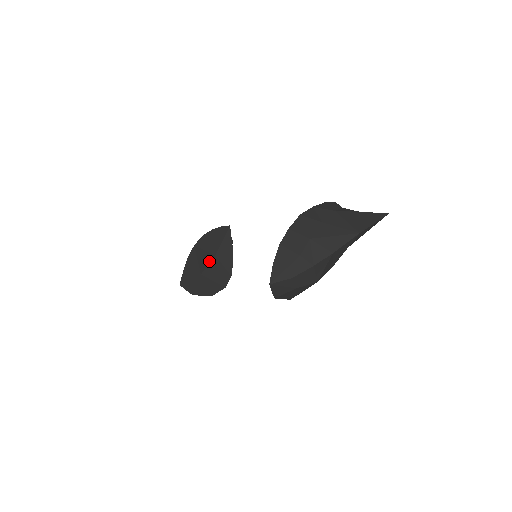
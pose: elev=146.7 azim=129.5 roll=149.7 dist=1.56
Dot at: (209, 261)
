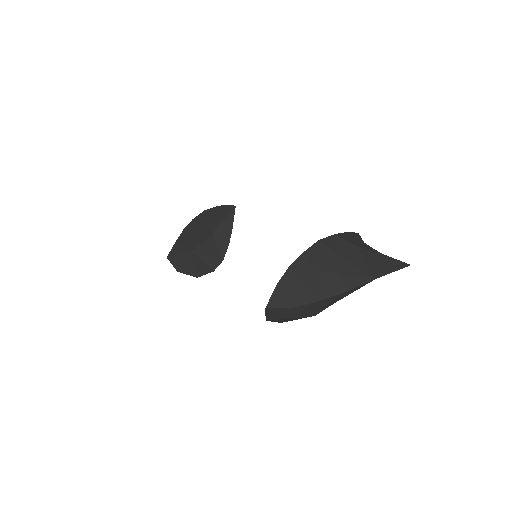
Dot at: (204, 239)
